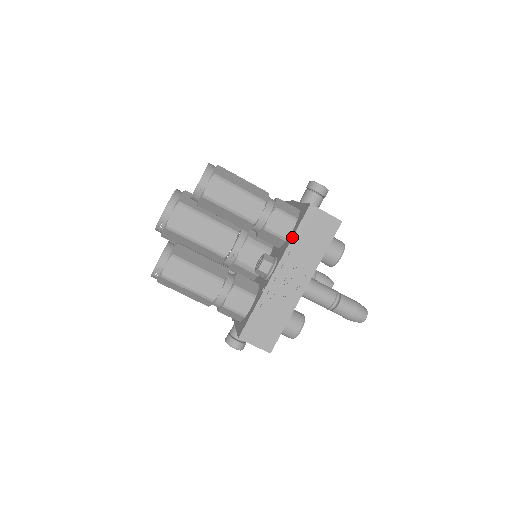
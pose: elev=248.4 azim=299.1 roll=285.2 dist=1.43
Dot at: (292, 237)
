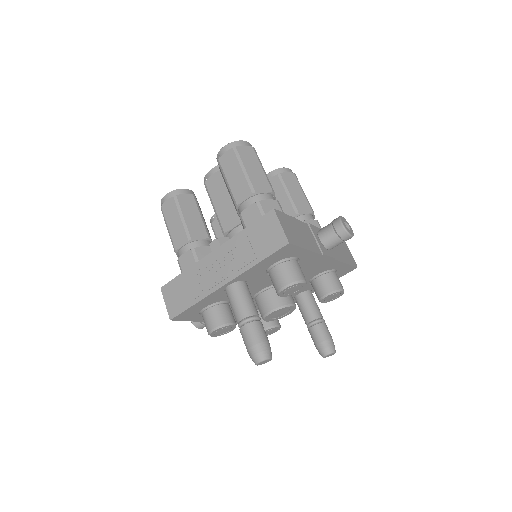
Dot at: (242, 230)
